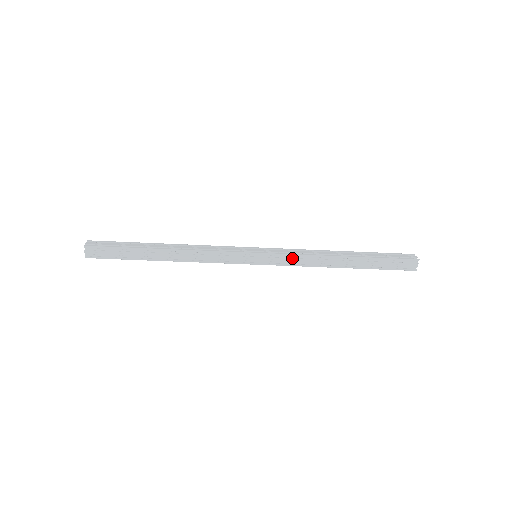
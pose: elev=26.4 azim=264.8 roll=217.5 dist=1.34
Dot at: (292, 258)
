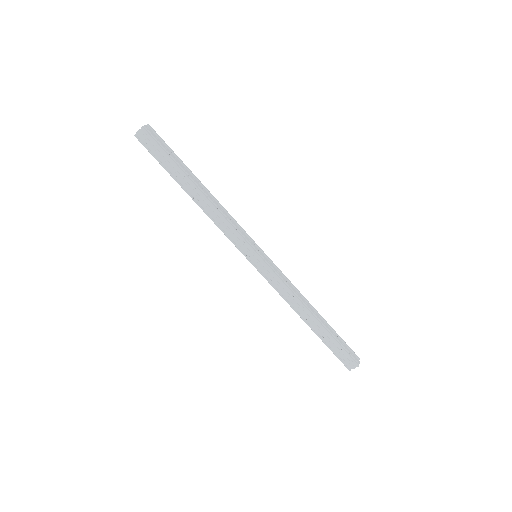
Dot at: (279, 283)
